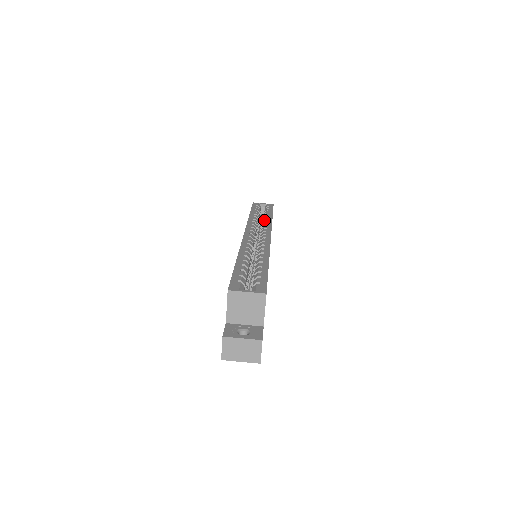
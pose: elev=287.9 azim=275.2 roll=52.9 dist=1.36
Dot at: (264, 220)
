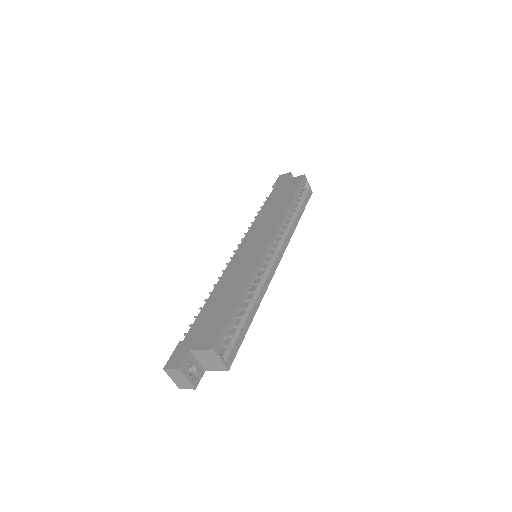
Dot at: (291, 224)
